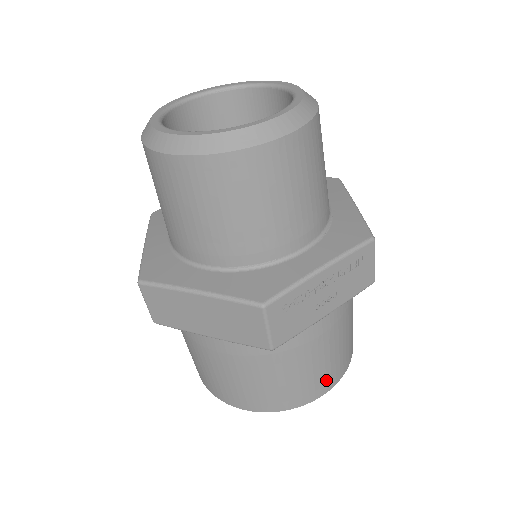
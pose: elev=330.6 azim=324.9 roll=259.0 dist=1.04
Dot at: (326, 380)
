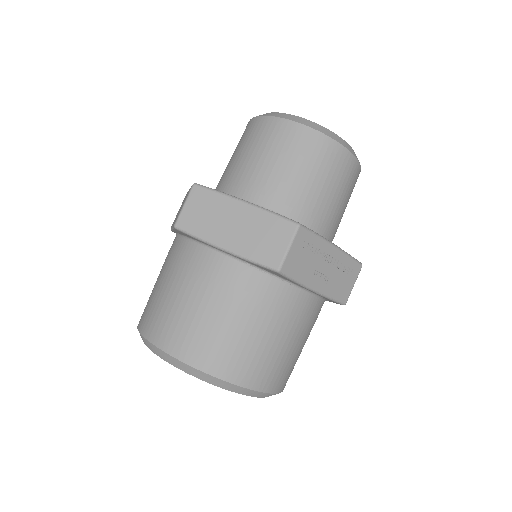
Dot at: (270, 374)
